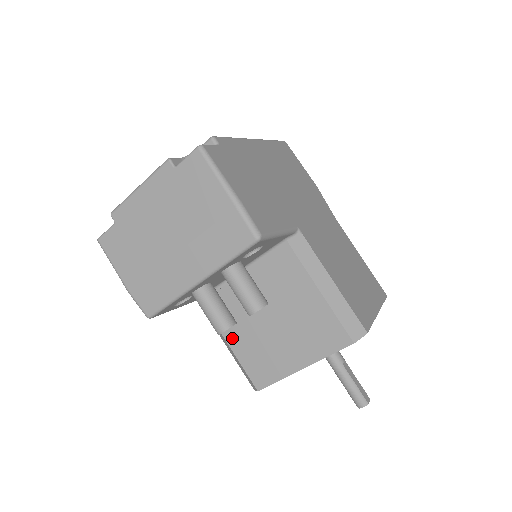
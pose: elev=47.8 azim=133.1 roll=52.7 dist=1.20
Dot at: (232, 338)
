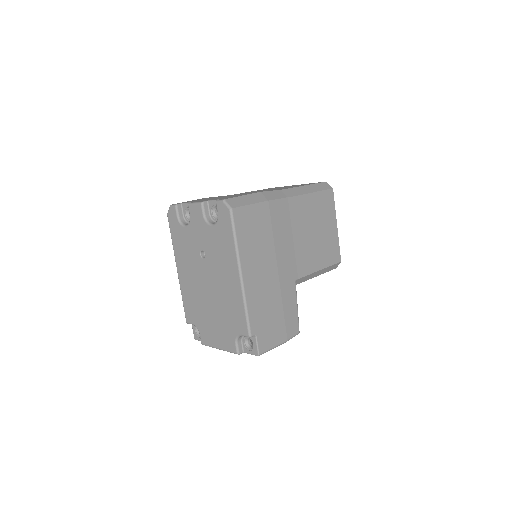
Dot at: occluded
